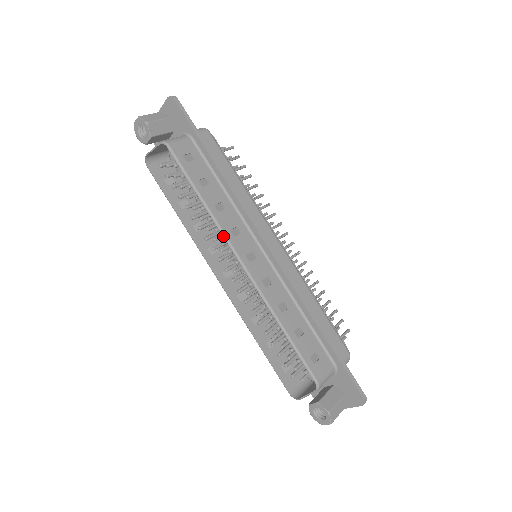
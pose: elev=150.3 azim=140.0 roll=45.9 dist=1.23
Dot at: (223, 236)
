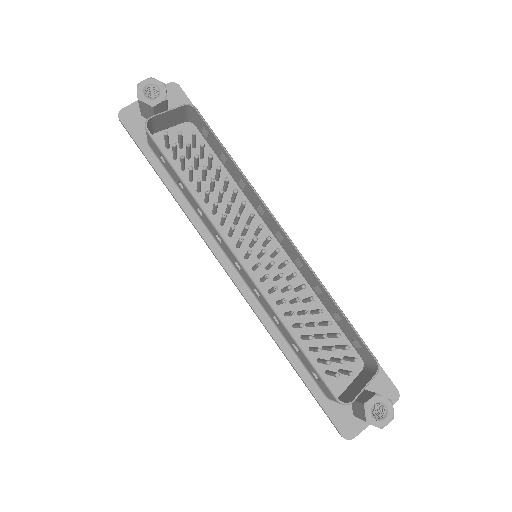
Dot at: (263, 203)
